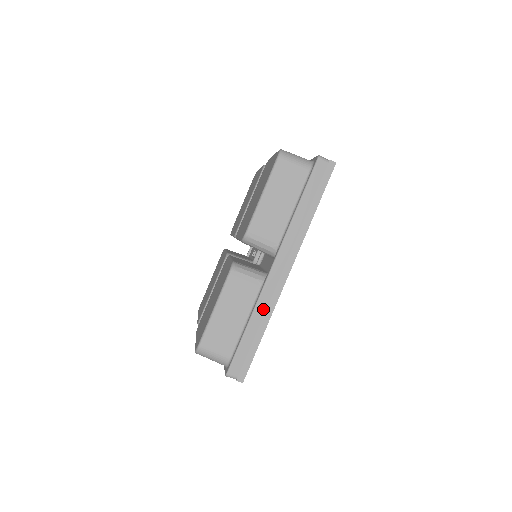
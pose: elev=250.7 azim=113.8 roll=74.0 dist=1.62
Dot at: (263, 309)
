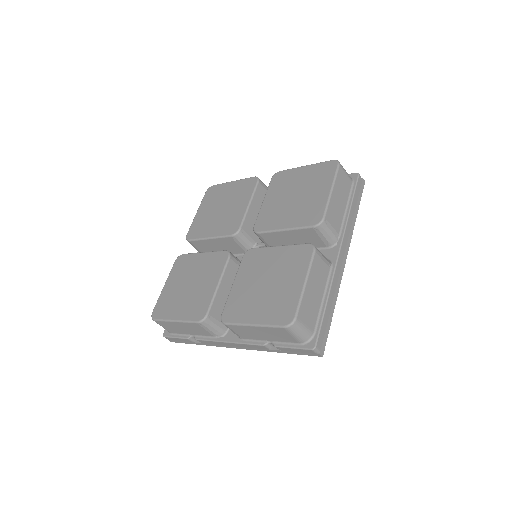
Dot at: (335, 288)
